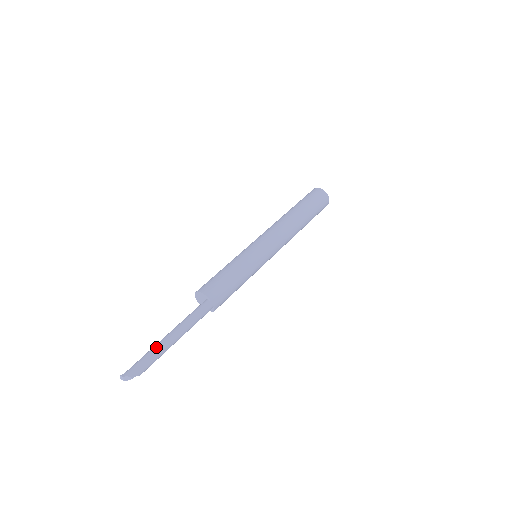
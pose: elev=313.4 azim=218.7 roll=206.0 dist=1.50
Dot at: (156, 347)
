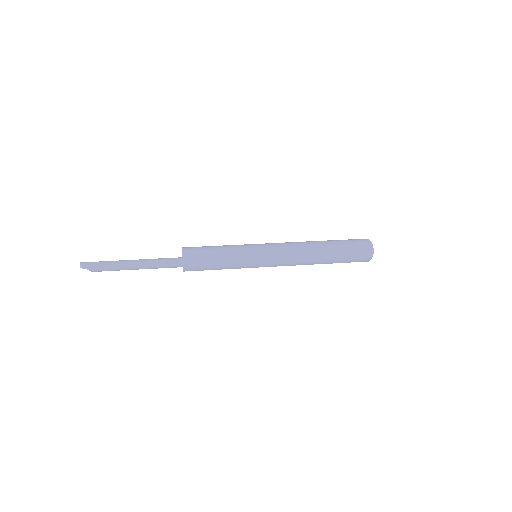
Dot at: (116, 261)
